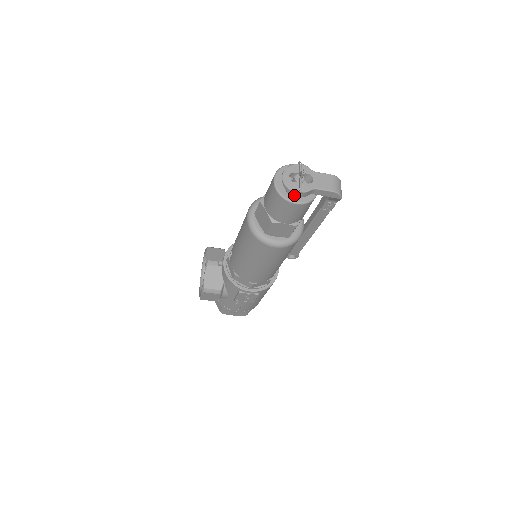
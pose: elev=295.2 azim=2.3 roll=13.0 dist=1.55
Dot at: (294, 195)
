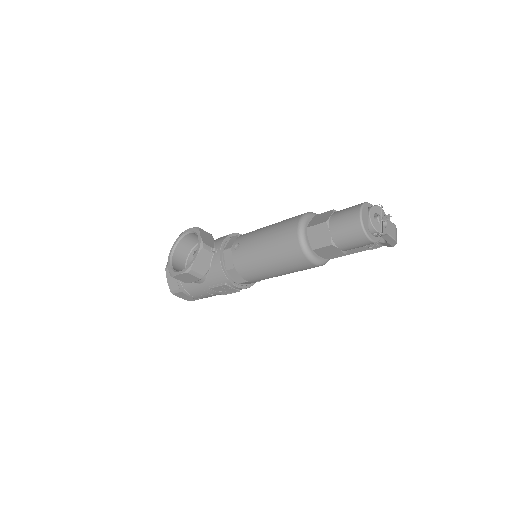
Dot at: (372, 233)
